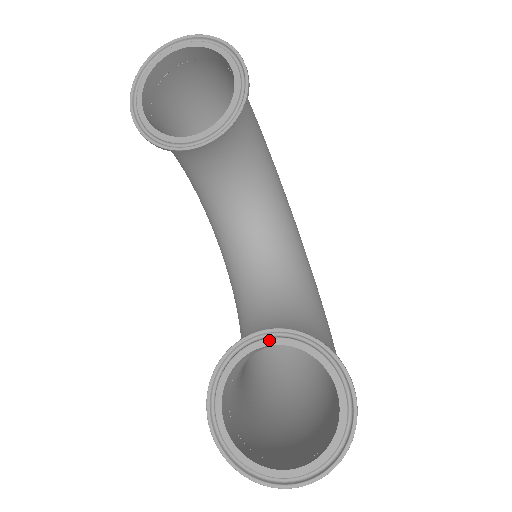
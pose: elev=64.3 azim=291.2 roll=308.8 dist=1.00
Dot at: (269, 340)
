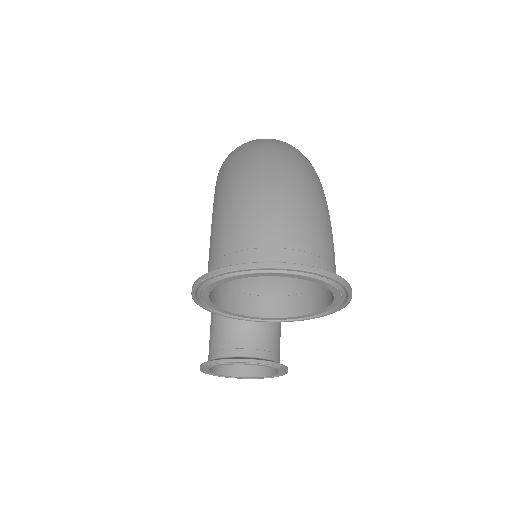
Dot at: (253, 364)
